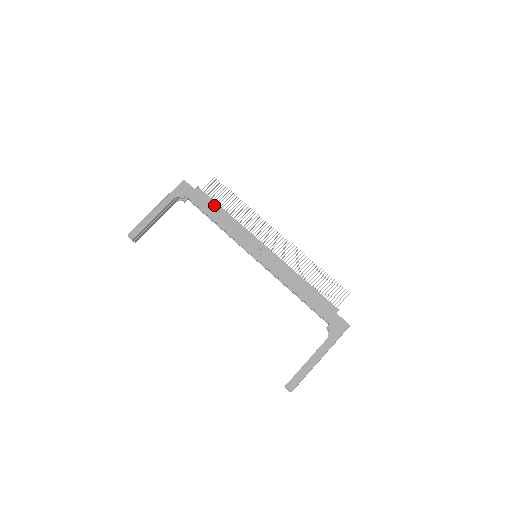
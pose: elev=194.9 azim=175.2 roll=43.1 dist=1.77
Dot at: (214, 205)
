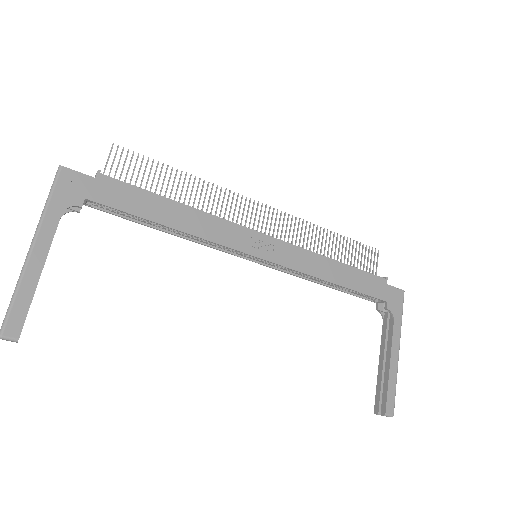
Dot at: (151, 197)
